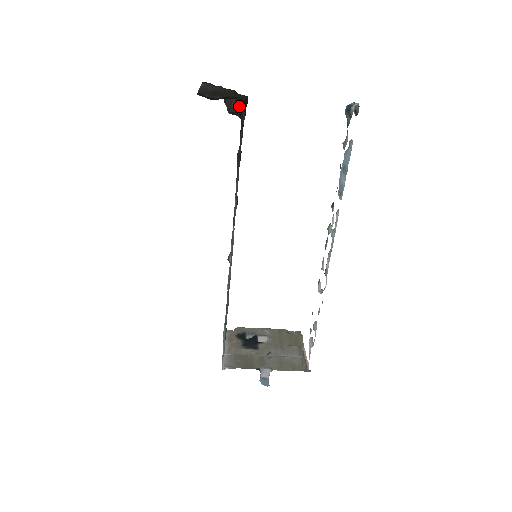
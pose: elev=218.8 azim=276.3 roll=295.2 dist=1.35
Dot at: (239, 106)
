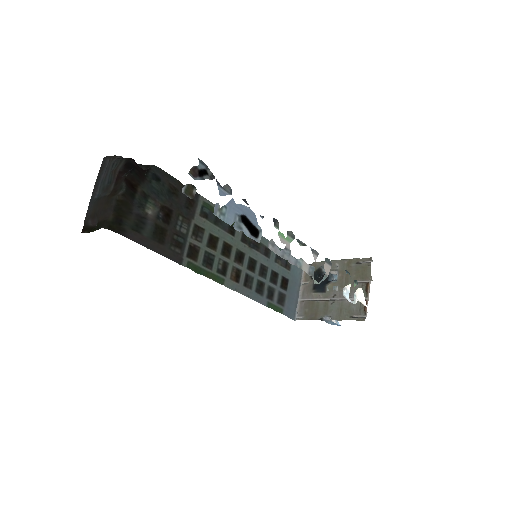
Dot at: (138, 169)
